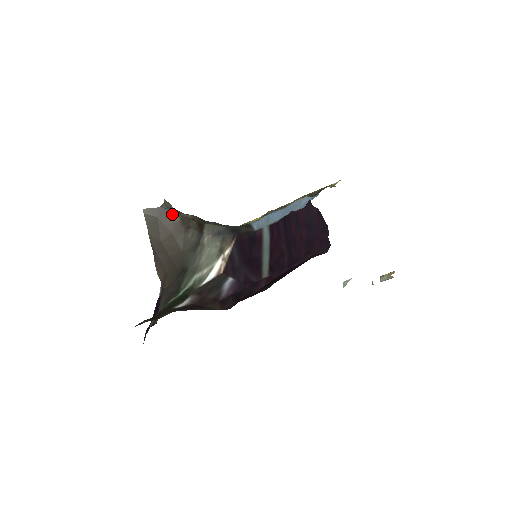
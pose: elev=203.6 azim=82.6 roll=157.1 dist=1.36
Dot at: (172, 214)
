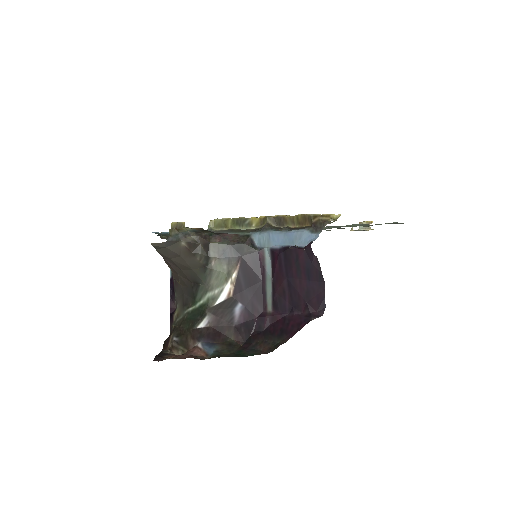
Dot at: (178, 241)
